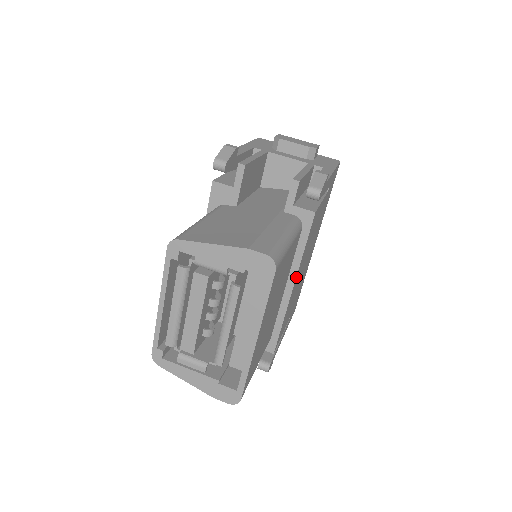
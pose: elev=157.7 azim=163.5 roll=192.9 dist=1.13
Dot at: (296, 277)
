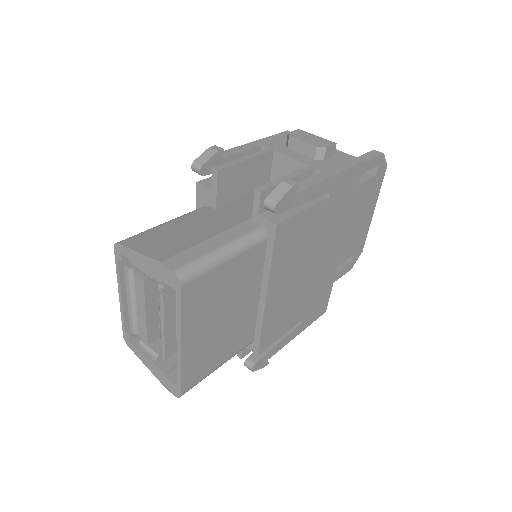
Dot at: (269, 286)
